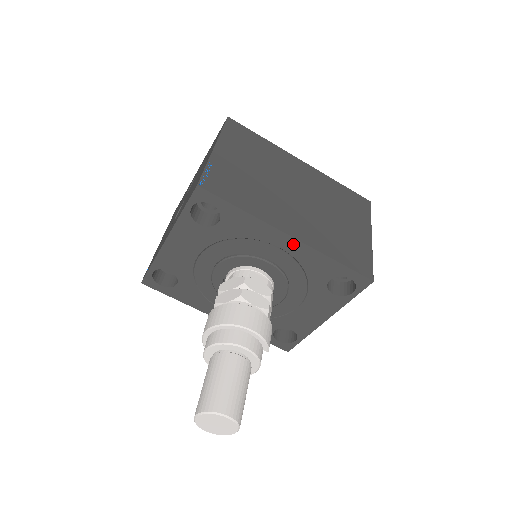
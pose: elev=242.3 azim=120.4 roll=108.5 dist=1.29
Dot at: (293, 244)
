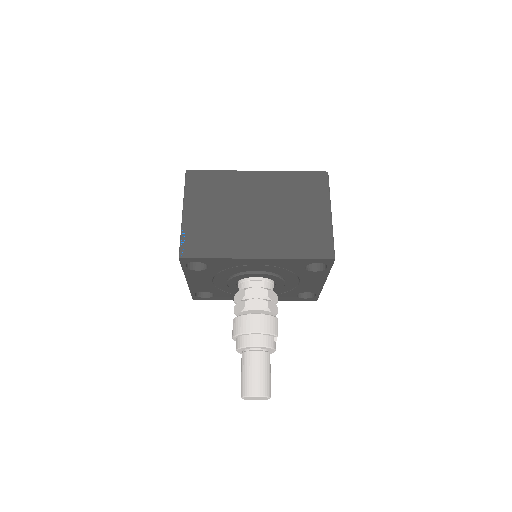
Dot at: (263, 261)
